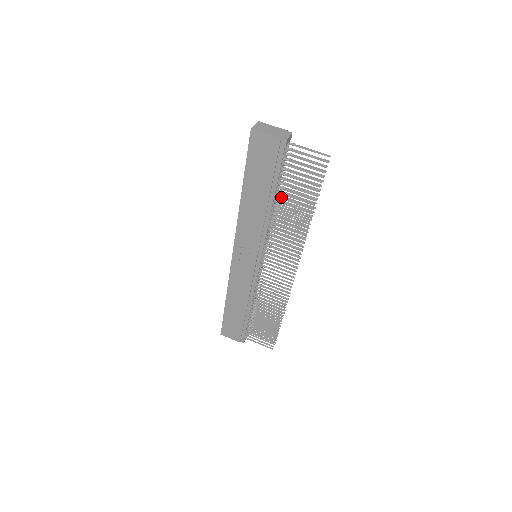
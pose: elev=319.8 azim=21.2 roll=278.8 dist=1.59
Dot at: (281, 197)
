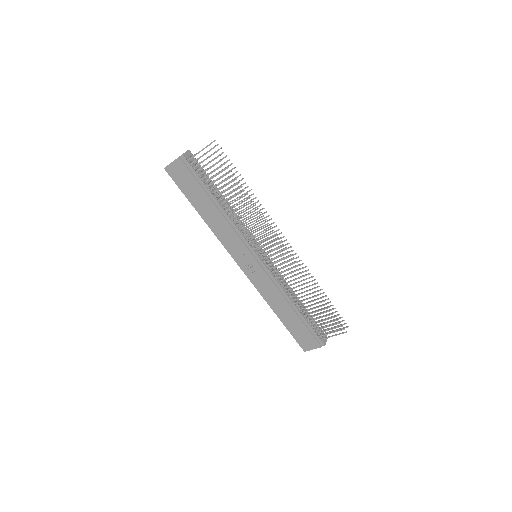
Dot at: (219, 194)
